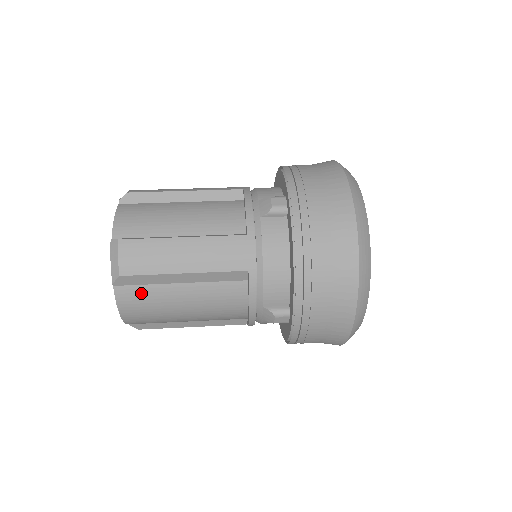
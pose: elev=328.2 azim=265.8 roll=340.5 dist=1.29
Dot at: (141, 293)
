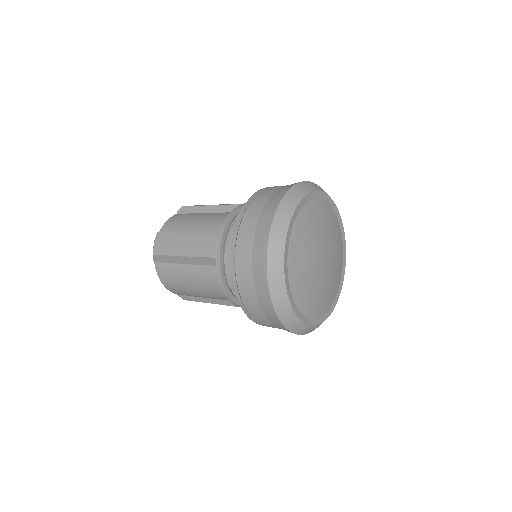
Dot at: (167, 268)
